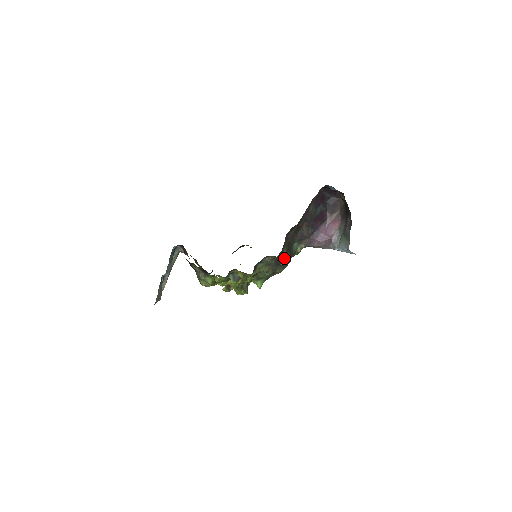
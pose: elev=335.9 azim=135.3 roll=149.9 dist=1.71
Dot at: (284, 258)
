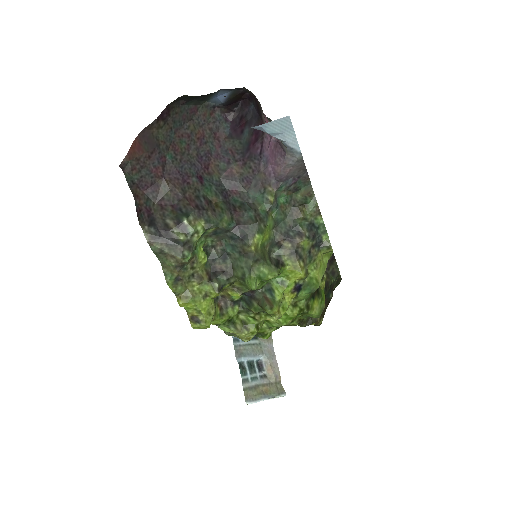
Dot at: (178, 229)
